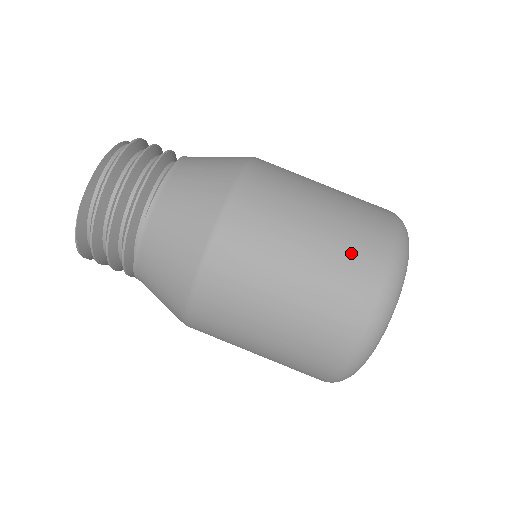
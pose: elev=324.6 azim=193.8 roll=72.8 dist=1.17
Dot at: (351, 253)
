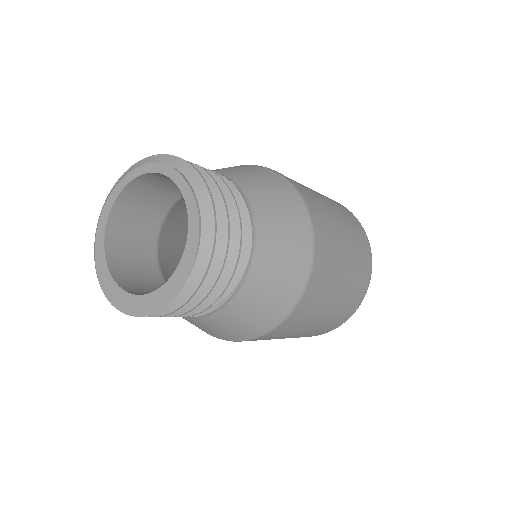
Dot at: (340, 315)
